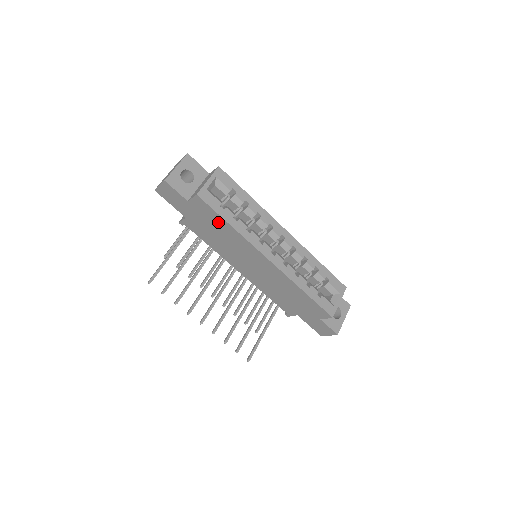
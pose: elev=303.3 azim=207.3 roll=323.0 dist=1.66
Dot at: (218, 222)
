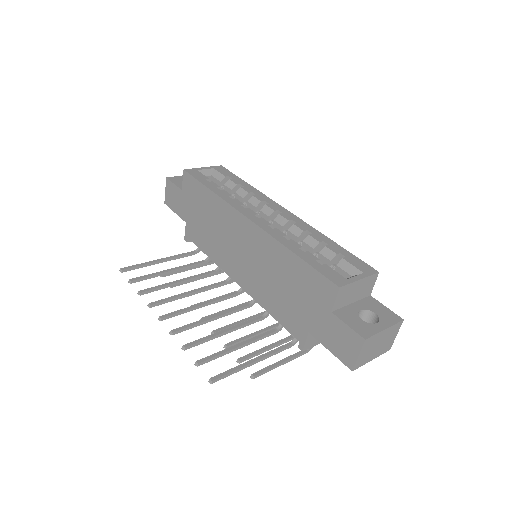
Dot at: (203, 197)
